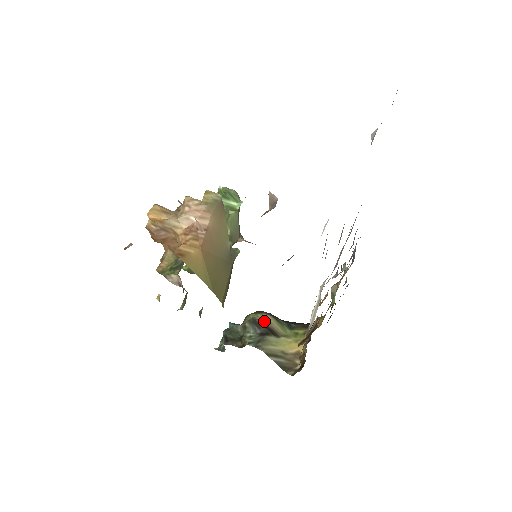
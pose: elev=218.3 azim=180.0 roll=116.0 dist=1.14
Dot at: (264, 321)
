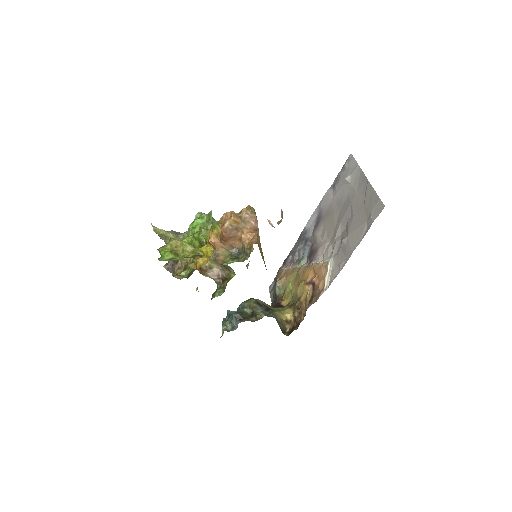
Dot at: (261, 303)
